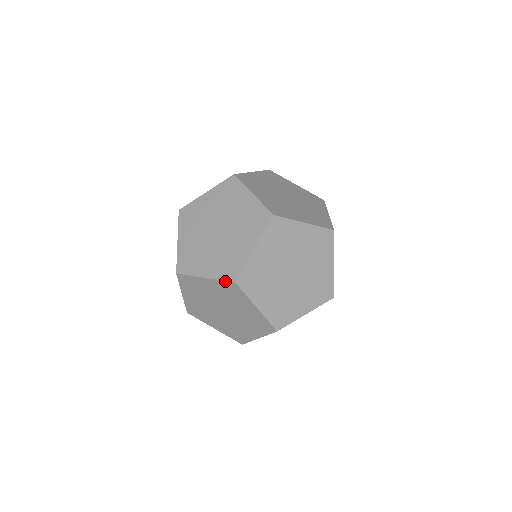
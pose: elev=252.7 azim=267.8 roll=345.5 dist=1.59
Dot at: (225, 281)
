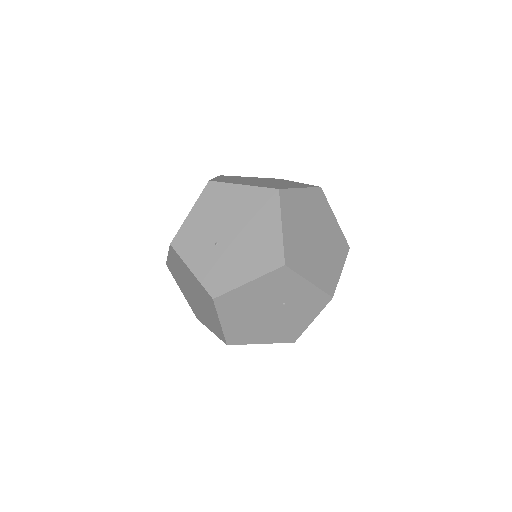
Dot at: (267, 188)
